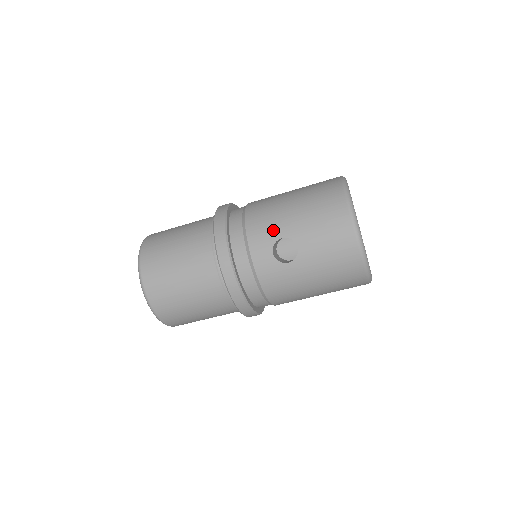
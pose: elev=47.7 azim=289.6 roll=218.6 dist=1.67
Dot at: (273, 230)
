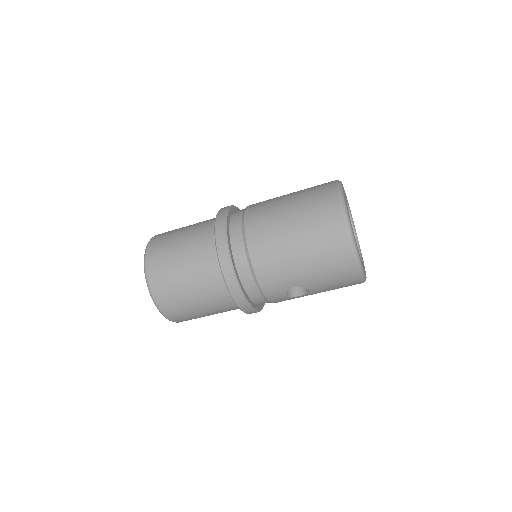
Dot at: (285, 282)
